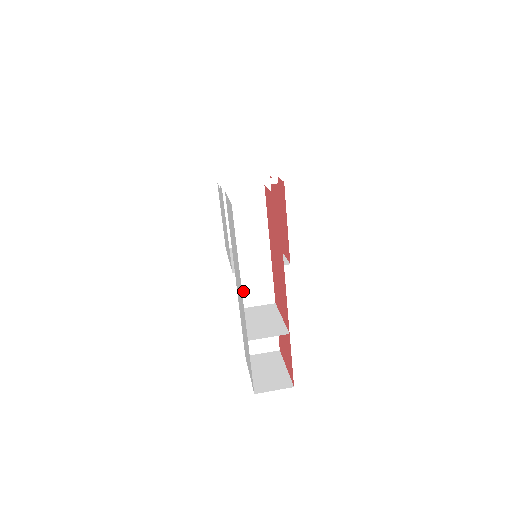
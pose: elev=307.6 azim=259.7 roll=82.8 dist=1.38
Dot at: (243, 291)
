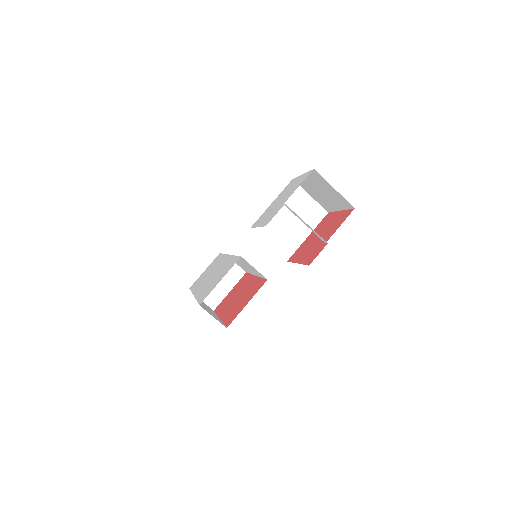
Dot at: occluded
